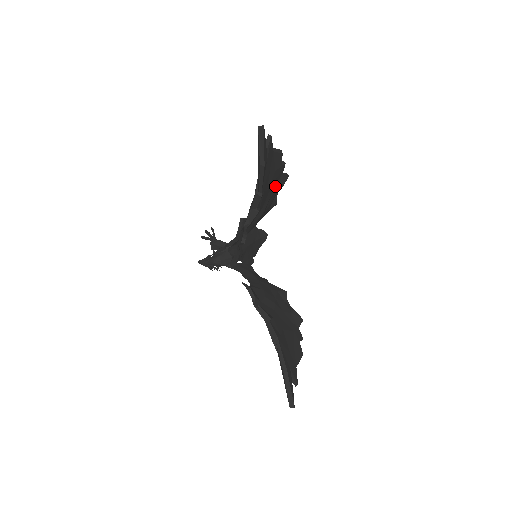
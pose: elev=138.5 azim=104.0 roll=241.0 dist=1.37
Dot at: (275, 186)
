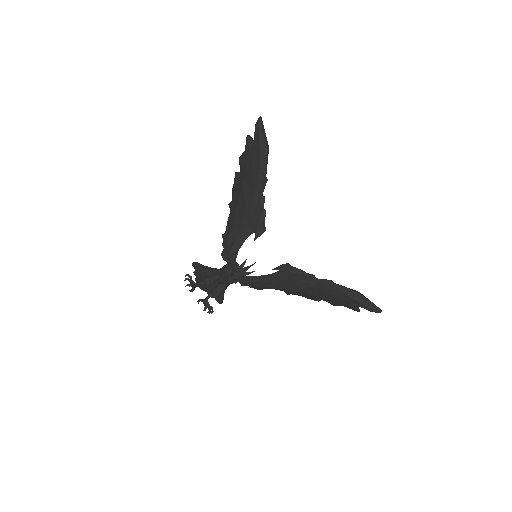
Dot at: occluded
